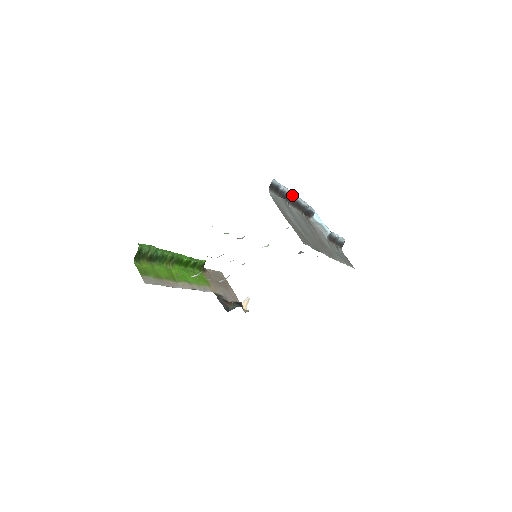
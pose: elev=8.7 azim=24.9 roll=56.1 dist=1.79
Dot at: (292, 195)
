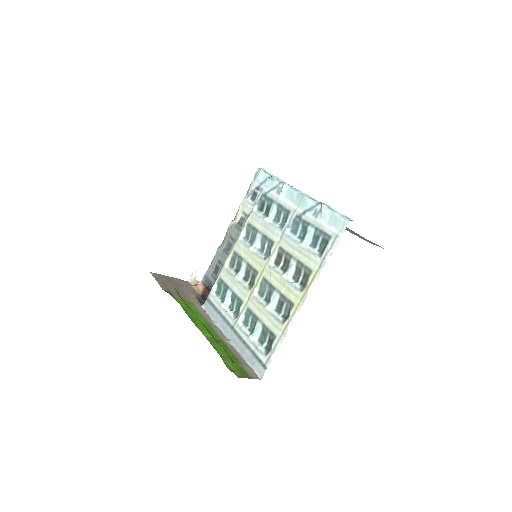
Dot at: (315, 201)
